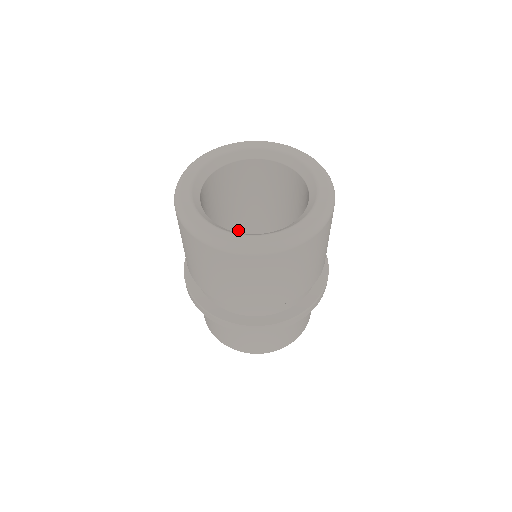
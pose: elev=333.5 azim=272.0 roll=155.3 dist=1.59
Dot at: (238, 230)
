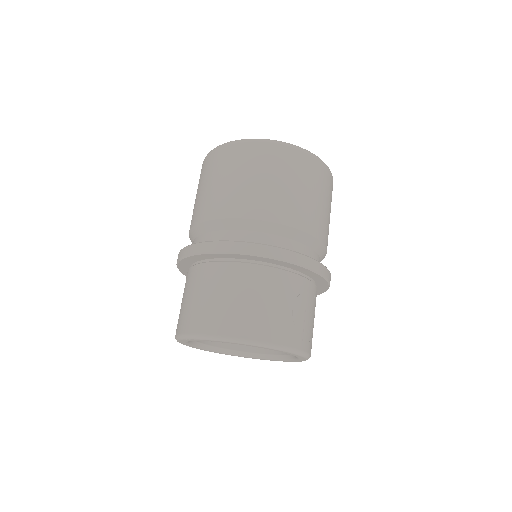
Dot at: occluded
